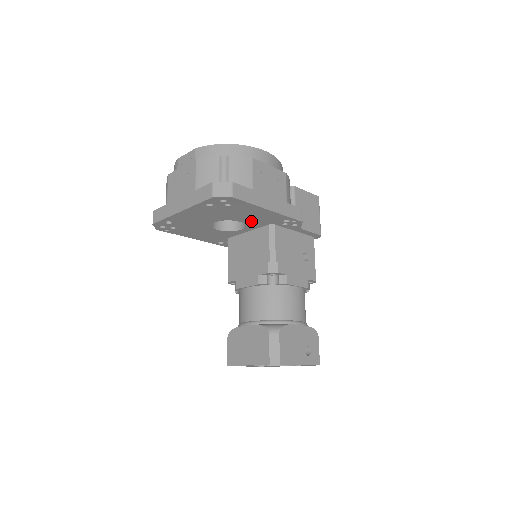
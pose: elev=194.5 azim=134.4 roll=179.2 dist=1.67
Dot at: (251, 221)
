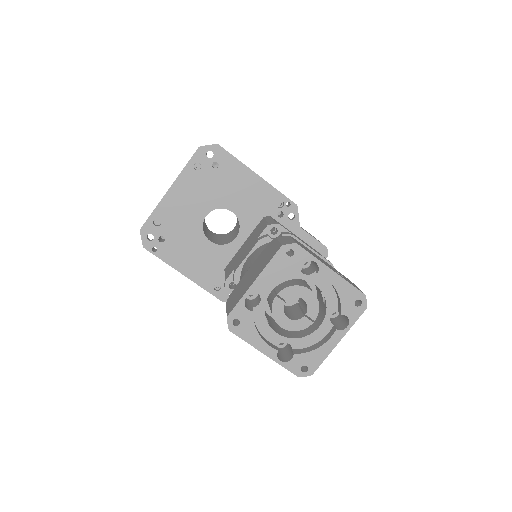
Dot at: (244, 209)
